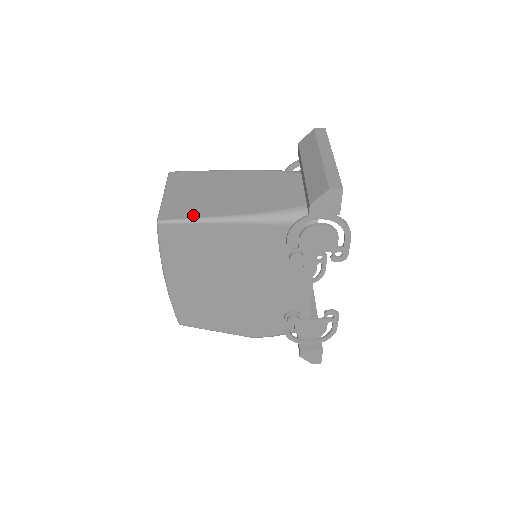
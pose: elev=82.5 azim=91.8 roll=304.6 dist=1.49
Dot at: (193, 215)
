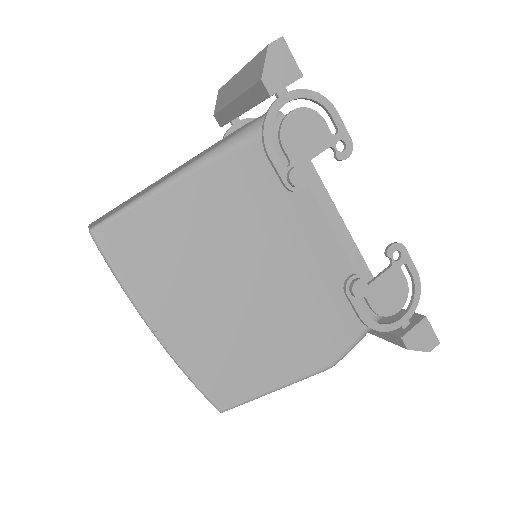
Dot at: (134, 199)
